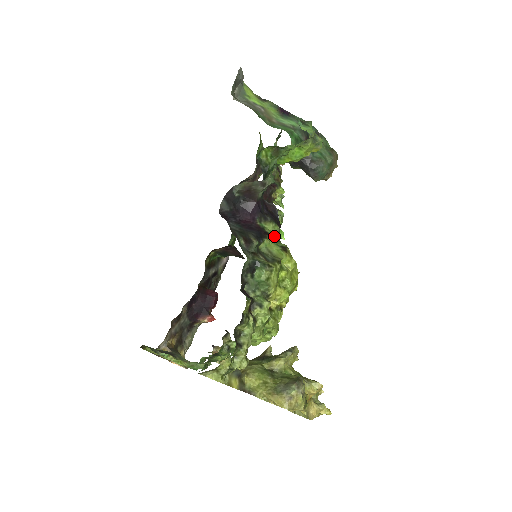
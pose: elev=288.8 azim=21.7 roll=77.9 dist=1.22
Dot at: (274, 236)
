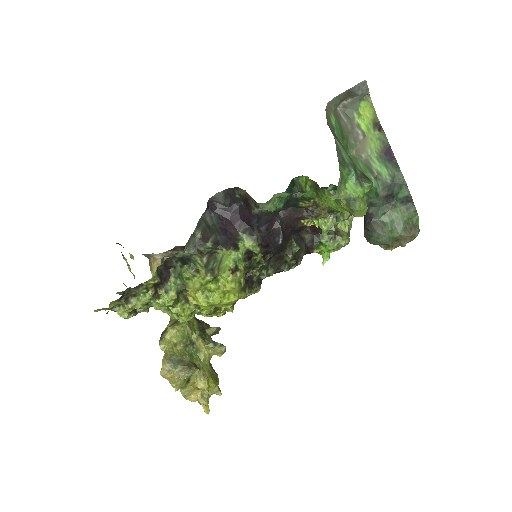
Dot at: (249, 253)
